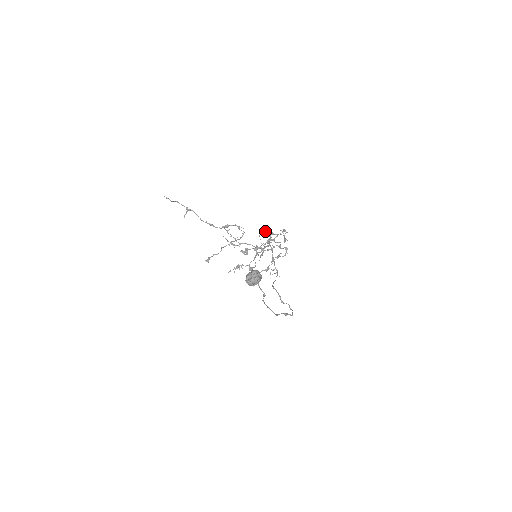
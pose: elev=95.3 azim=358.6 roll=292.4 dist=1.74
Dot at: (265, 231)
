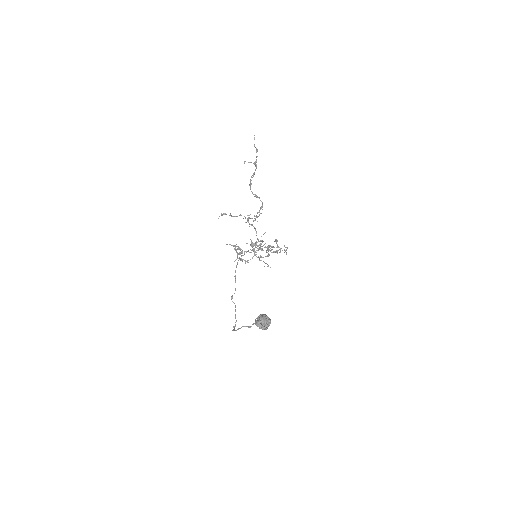
Dot at: (277, 240)
